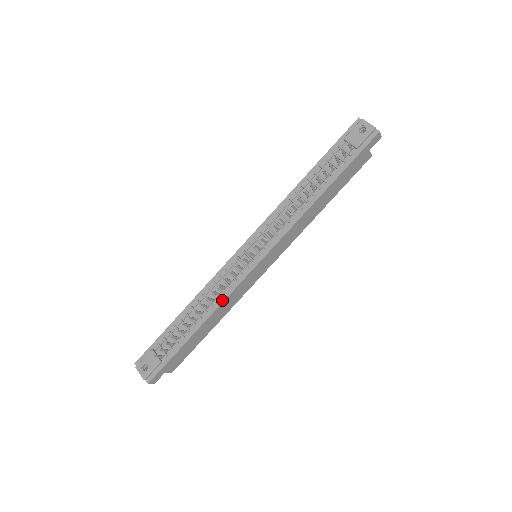
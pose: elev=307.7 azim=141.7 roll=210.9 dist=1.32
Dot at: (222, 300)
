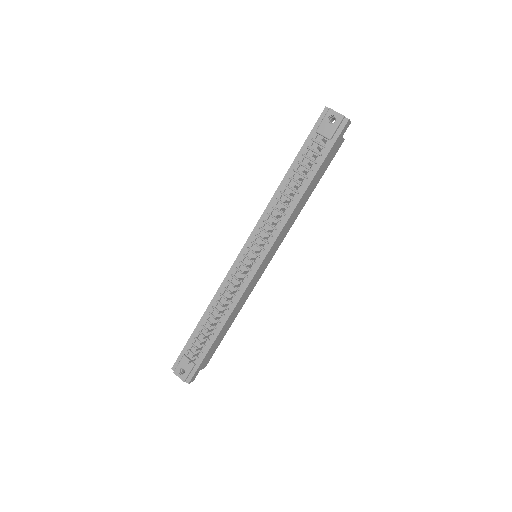
Dot at: (235, 303)
